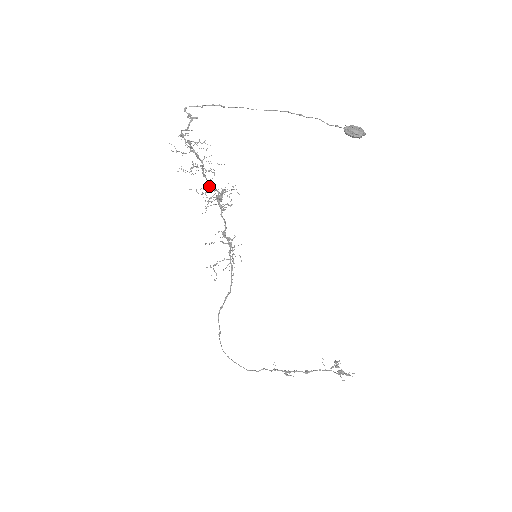
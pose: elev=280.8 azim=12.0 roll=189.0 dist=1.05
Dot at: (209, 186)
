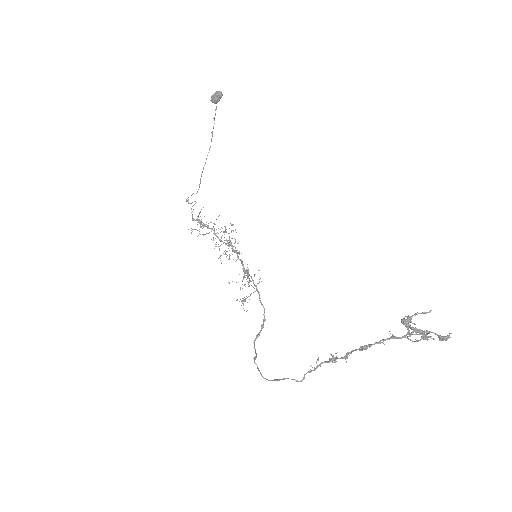
Dot at: occluded
